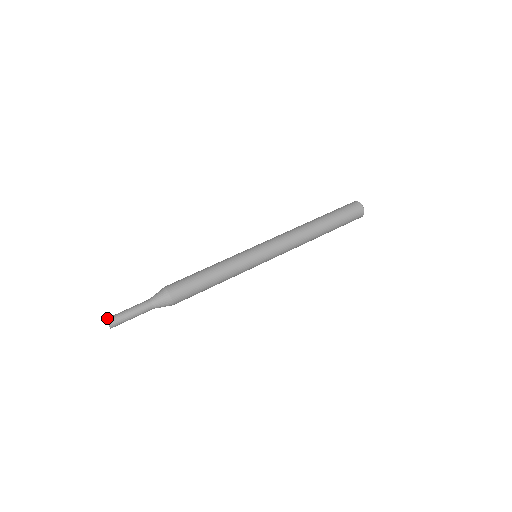
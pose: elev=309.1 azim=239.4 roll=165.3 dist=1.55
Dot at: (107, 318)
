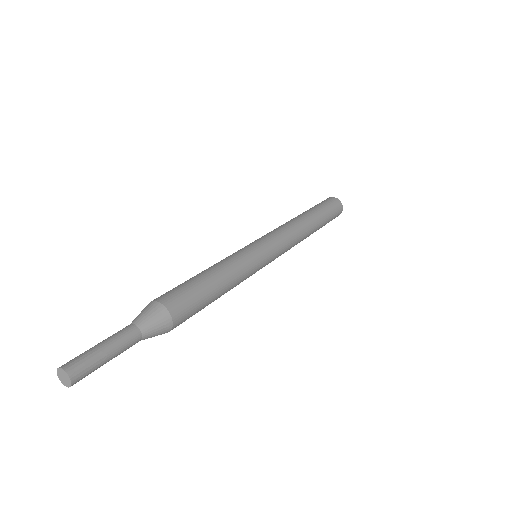
Dot at: (58, 369)
